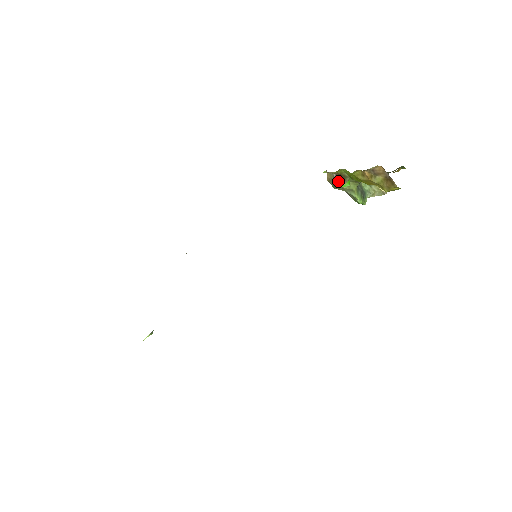
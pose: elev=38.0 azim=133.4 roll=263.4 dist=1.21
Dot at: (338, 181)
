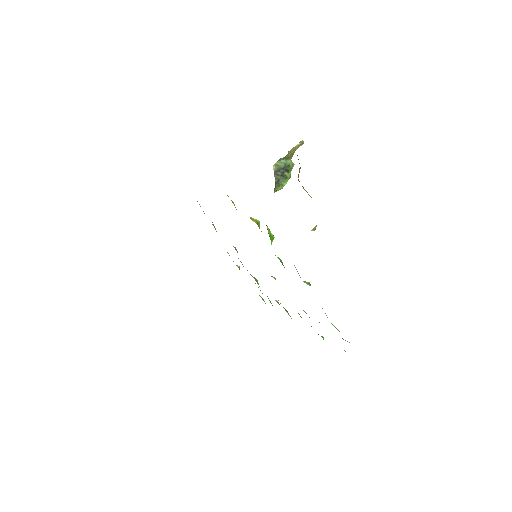
Dot at: occluded
